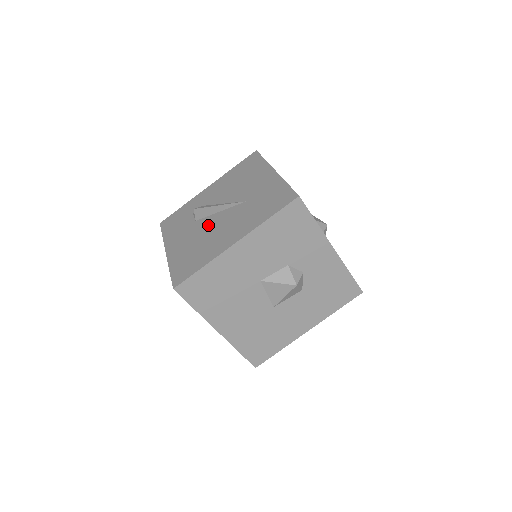
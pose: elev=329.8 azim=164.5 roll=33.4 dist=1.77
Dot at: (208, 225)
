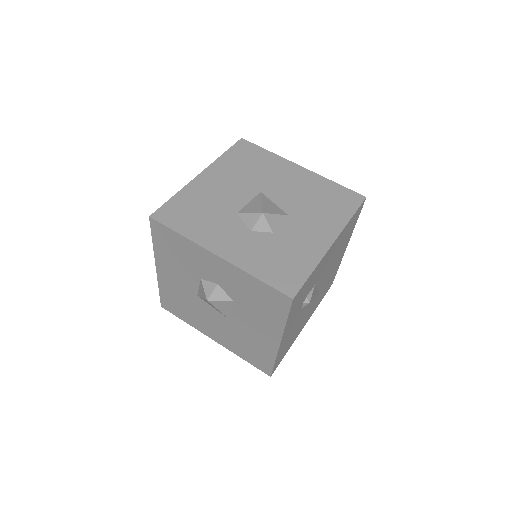
Dot at: occluded
